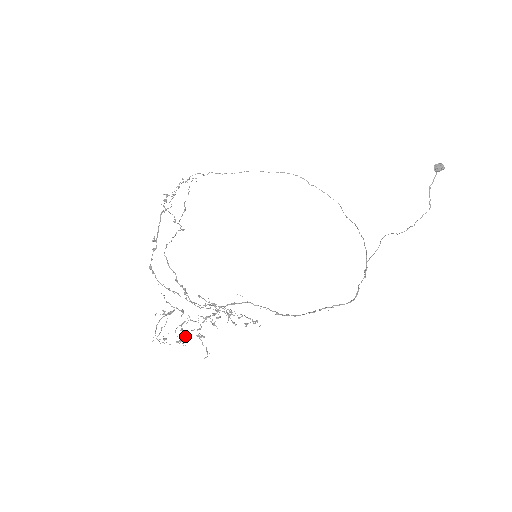
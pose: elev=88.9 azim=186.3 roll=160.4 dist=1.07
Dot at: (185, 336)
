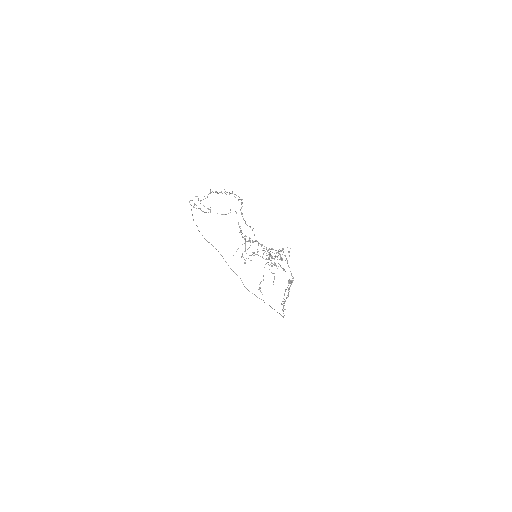
Dot at: (280, 251)
